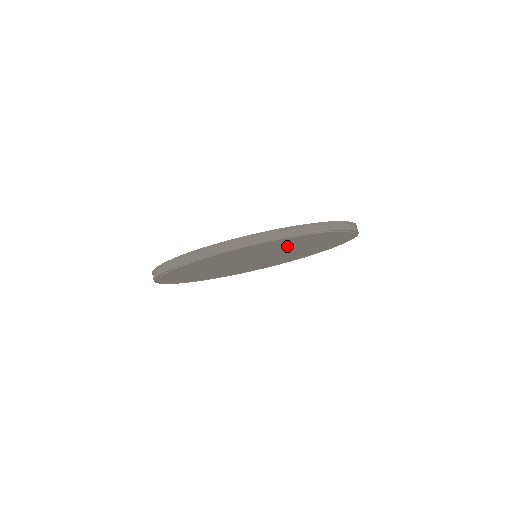
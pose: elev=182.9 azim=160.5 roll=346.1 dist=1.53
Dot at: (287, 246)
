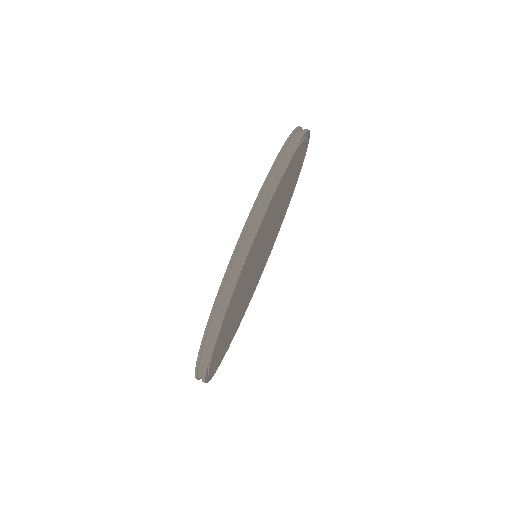
Dot at: (285, 198)
